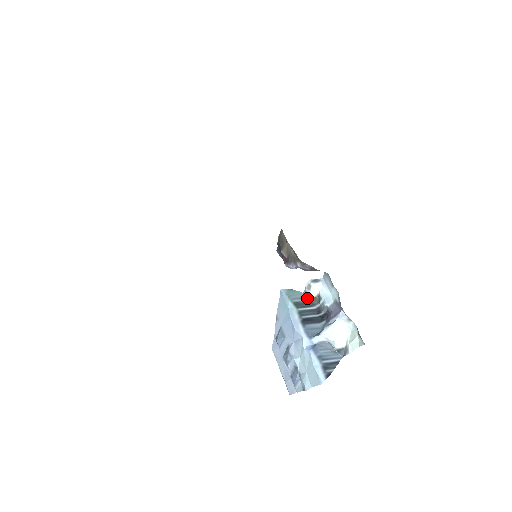
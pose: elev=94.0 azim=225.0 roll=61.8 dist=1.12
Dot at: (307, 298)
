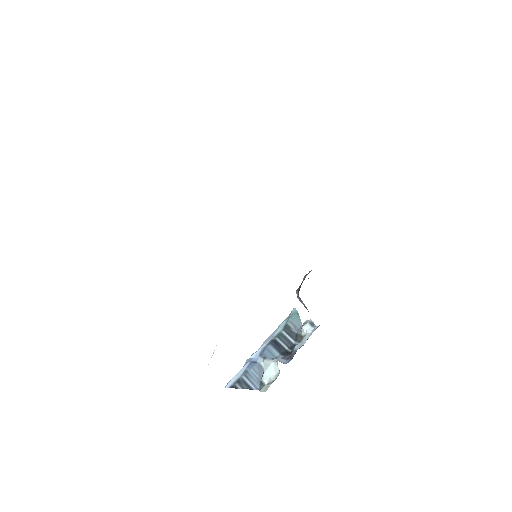
Dot at: (299, 331)
